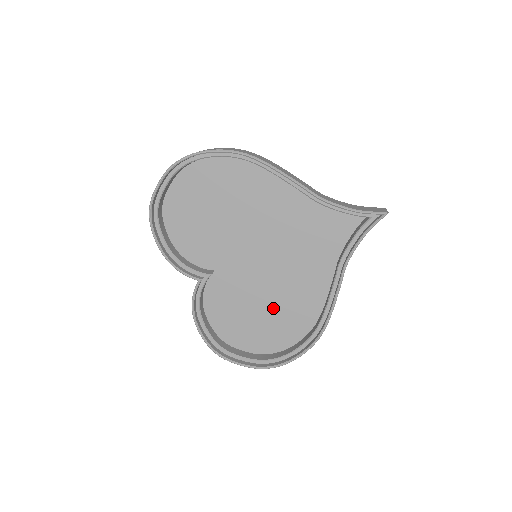
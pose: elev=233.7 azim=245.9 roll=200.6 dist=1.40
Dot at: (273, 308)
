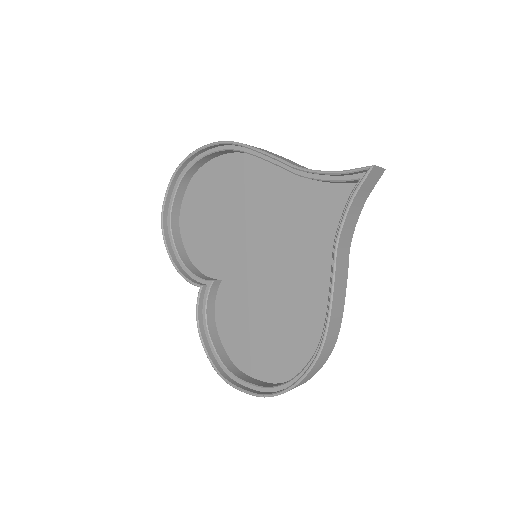
Dot at: (279, 319)
